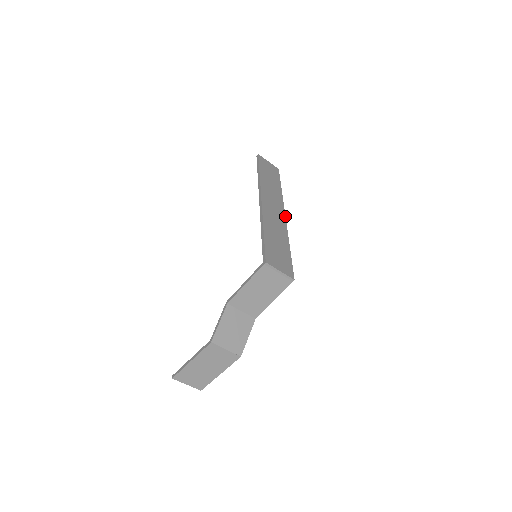
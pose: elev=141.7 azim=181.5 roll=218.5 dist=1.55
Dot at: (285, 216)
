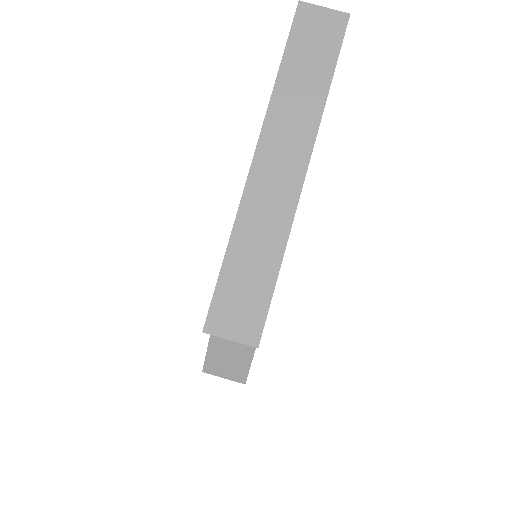
Dot at: (304, 178)
